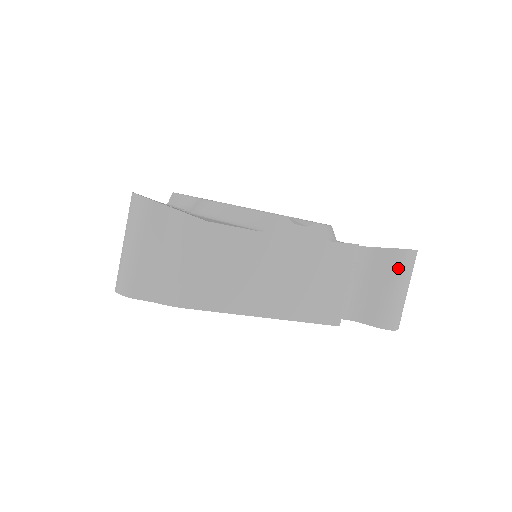
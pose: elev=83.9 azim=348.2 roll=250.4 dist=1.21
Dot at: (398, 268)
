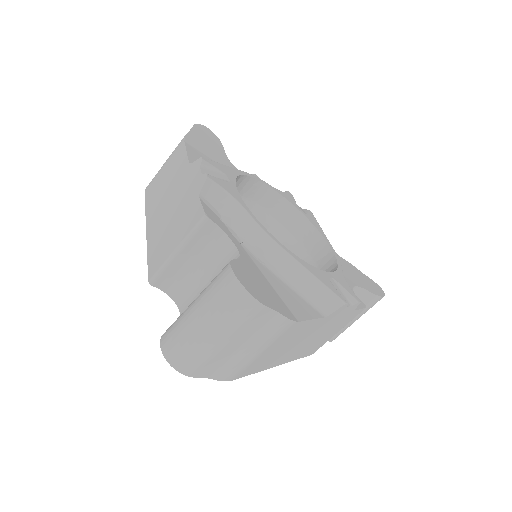
Dot at: (368, 307)
